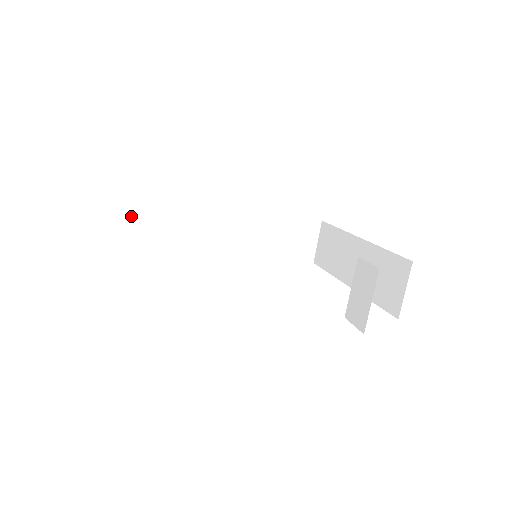
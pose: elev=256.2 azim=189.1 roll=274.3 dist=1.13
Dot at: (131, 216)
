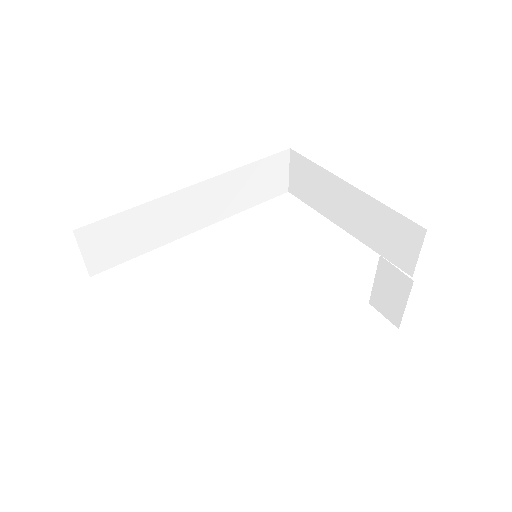
Dot at: (87, 243)
